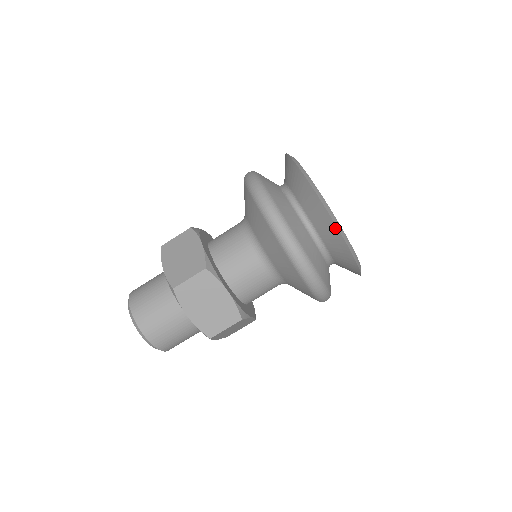
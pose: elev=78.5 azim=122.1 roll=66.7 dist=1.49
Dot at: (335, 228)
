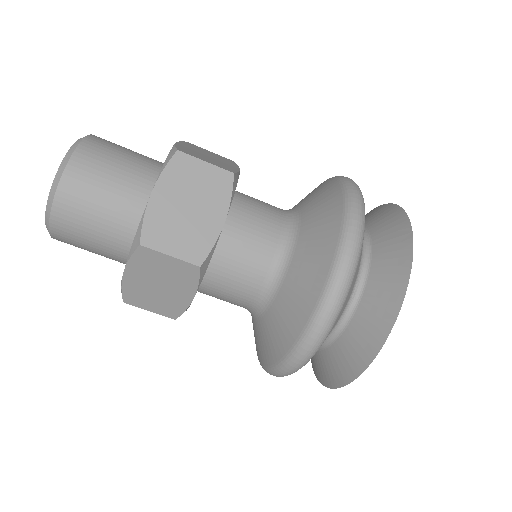
Dot at: (406, 275)
